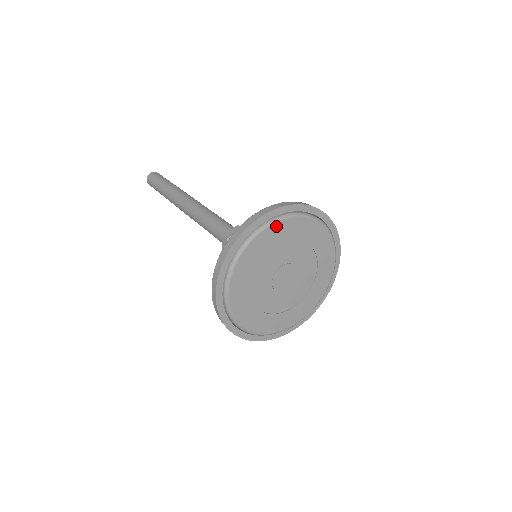
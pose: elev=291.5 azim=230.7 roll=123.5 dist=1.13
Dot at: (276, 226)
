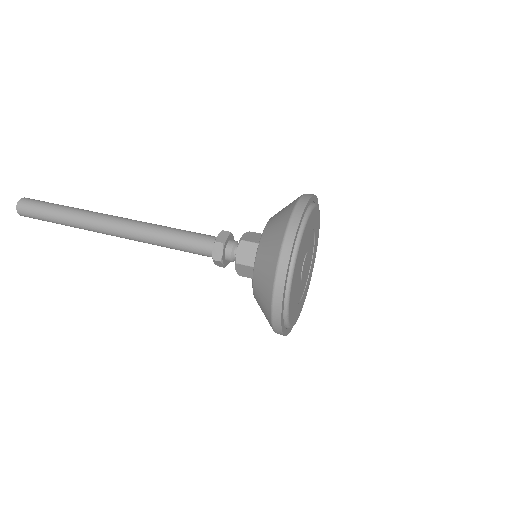
Dot at: (312, 213)
